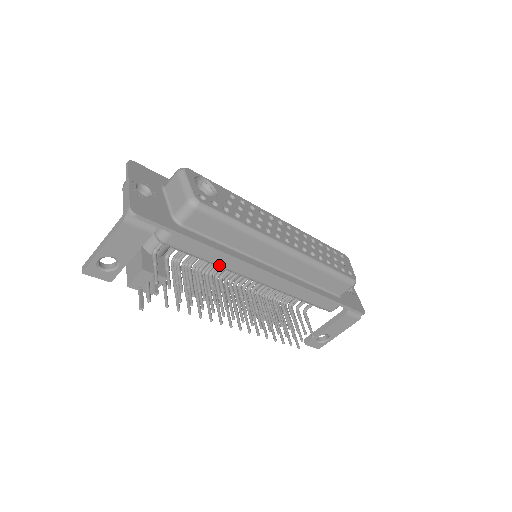
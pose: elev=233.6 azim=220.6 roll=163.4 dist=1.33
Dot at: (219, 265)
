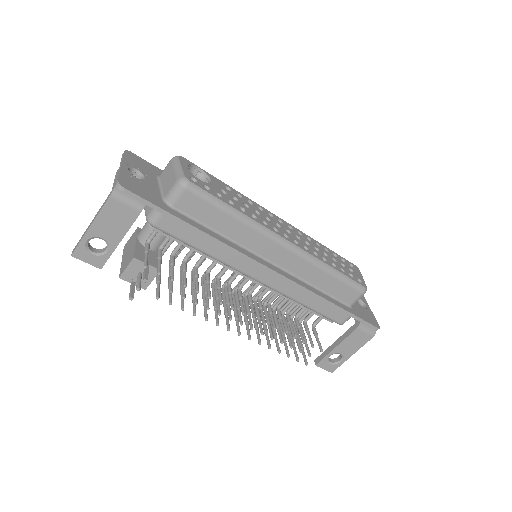
Dot at: (213, 256)
